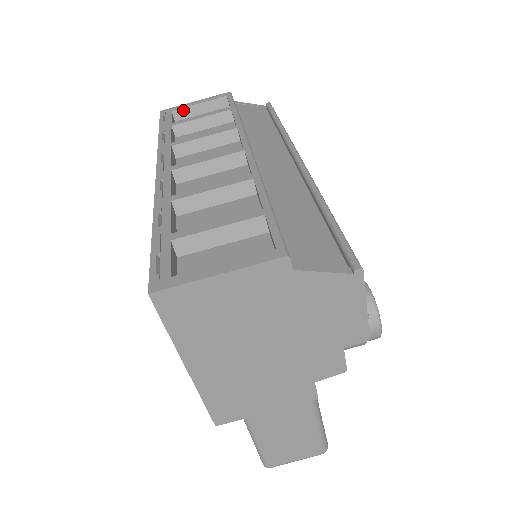
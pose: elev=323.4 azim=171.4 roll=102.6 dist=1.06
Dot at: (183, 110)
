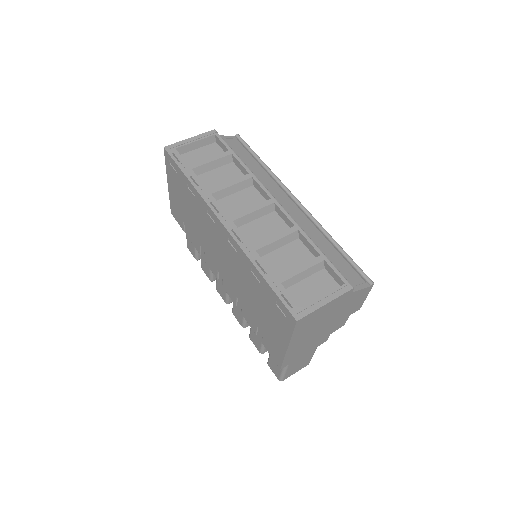
Dot at: (184, 147)
